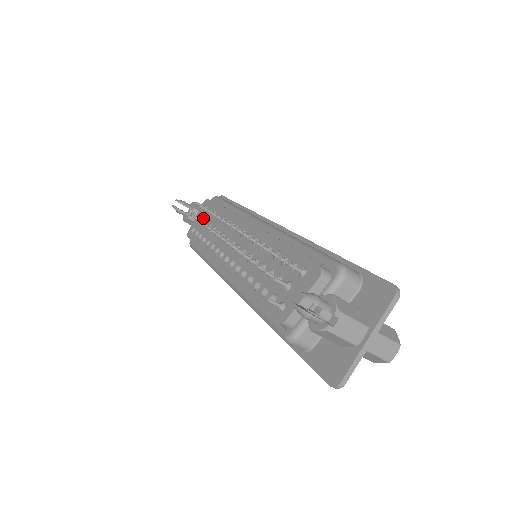
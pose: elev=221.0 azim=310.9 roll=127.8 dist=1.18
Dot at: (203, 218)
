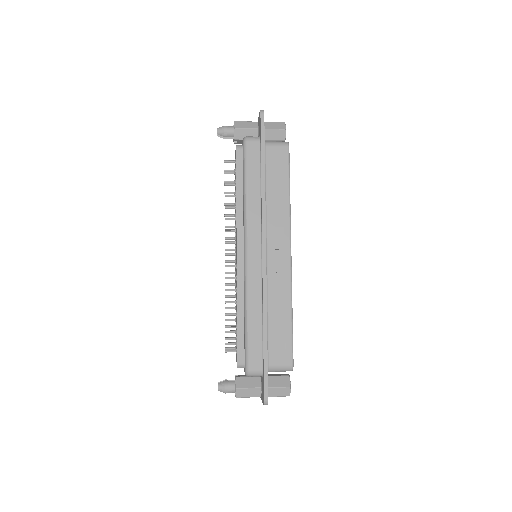
Dot at: occluded
